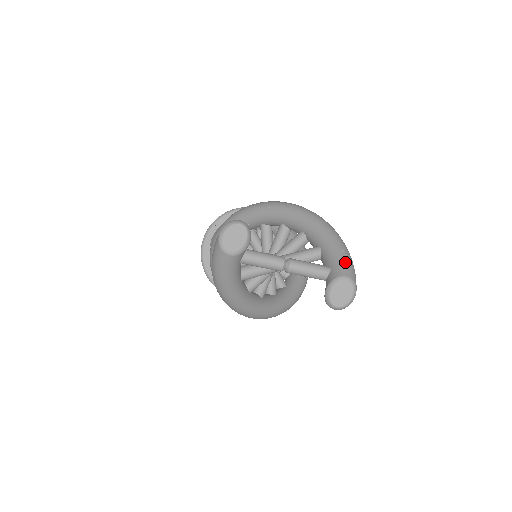
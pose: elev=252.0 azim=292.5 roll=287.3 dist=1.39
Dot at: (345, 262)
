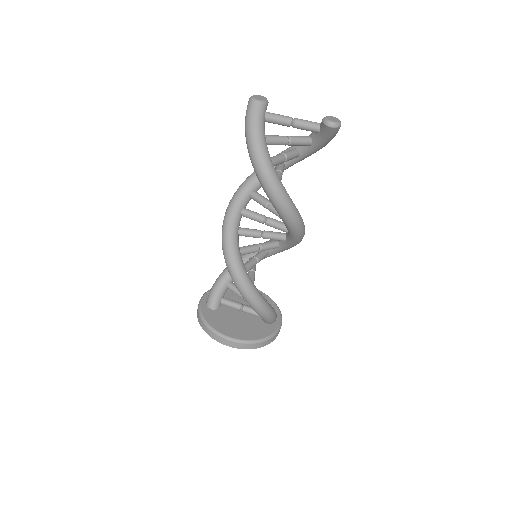
Dot at: occluded
